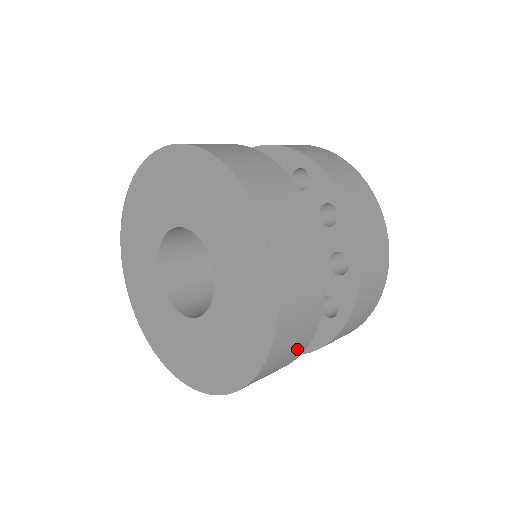
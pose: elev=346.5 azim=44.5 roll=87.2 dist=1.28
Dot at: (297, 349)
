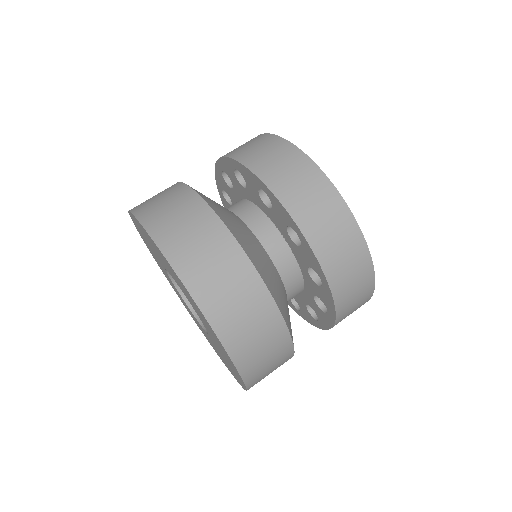
Dot at: occluded
